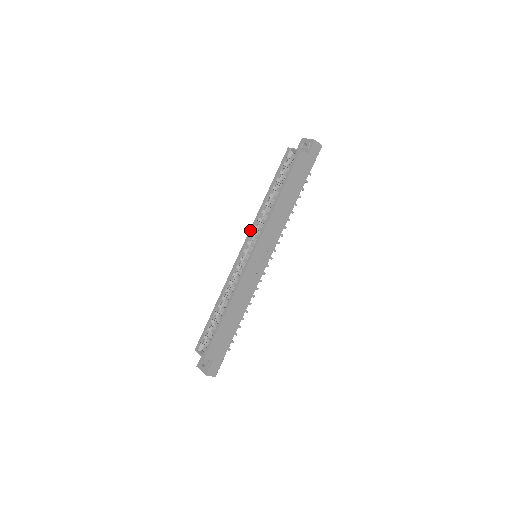
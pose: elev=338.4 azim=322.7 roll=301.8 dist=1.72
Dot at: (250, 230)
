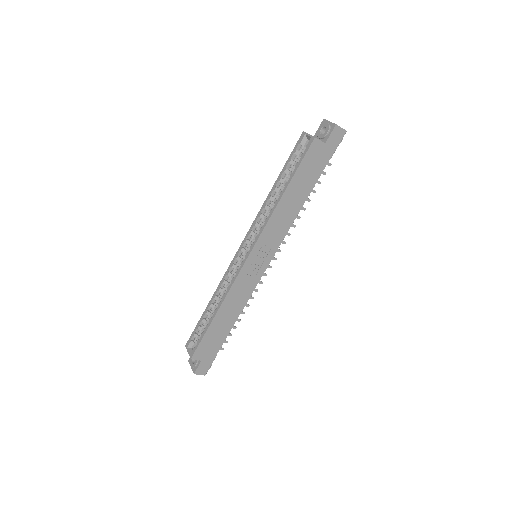
Dot at: (251, 227)
